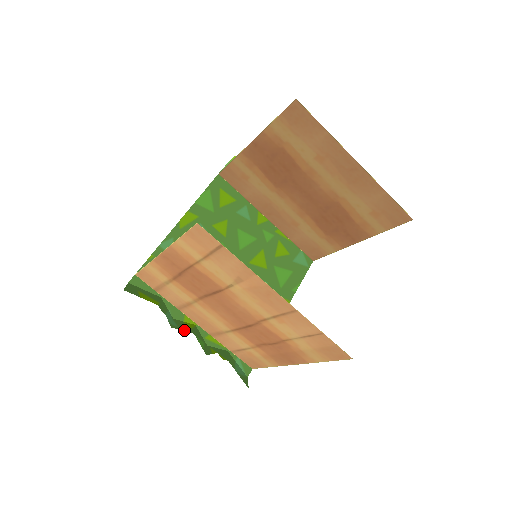
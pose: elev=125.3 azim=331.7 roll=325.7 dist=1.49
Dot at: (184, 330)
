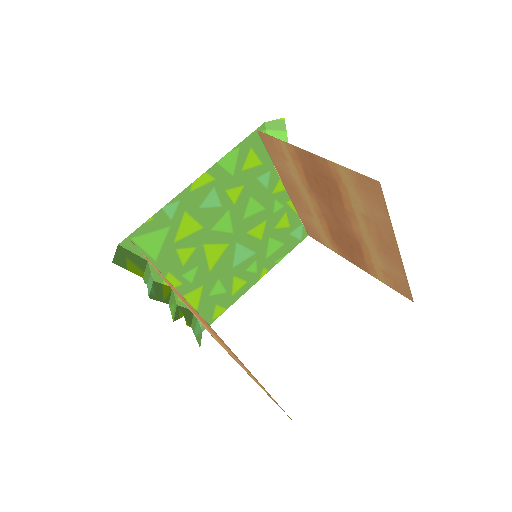
Dot at: (160, 300)
